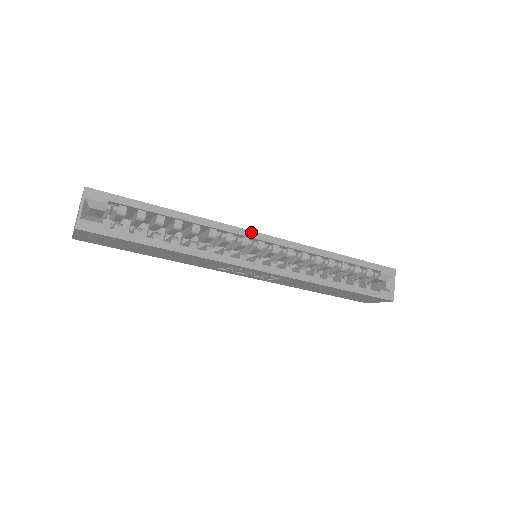
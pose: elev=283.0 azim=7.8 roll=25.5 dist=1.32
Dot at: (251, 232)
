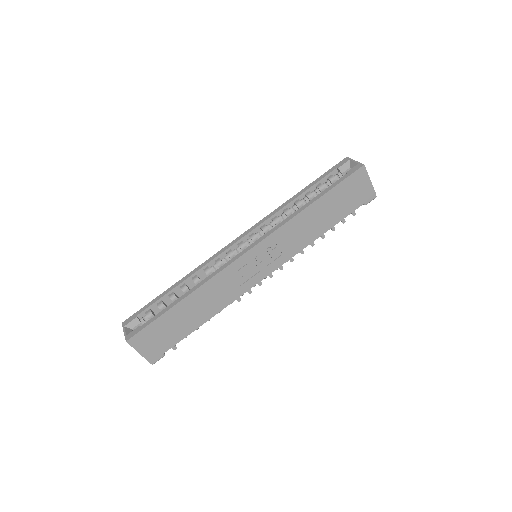
Dot at: (227, 246)
